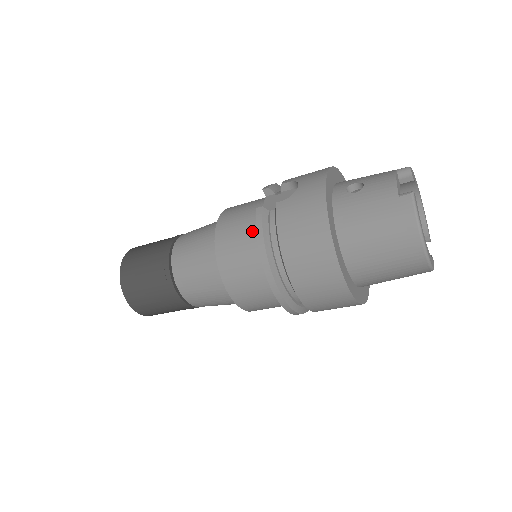
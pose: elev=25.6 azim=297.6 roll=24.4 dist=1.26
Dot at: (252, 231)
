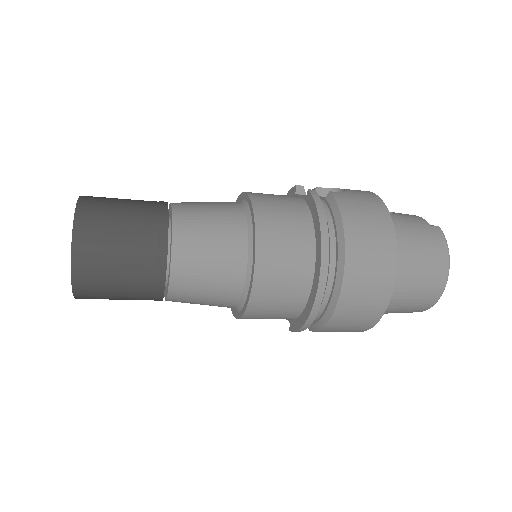
Dot at: (300, 209)
